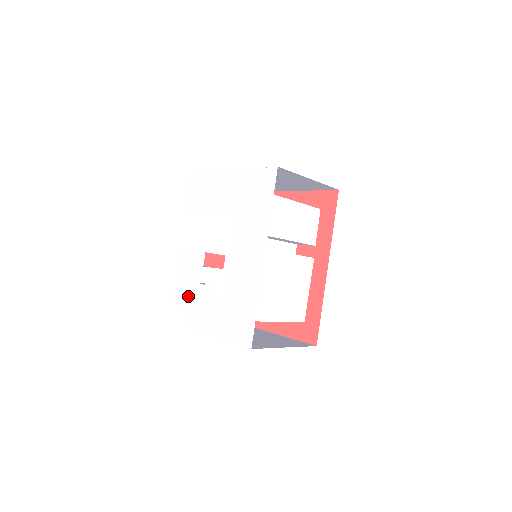
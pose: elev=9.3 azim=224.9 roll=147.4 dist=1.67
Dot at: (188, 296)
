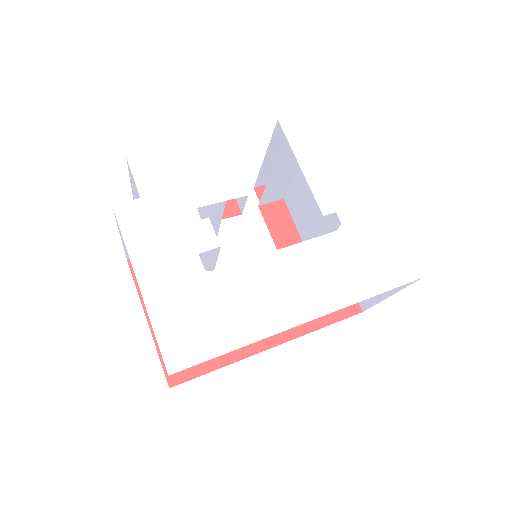
Dot at: (164, 190)
